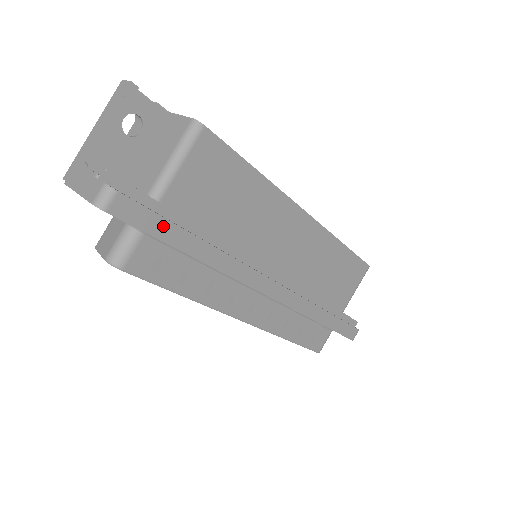
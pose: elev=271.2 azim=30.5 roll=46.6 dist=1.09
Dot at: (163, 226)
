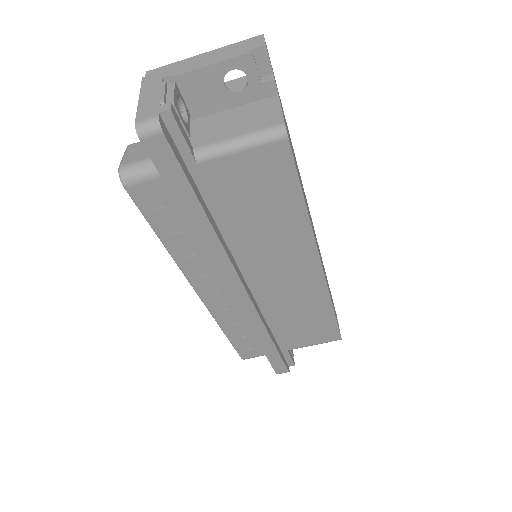
Dot at: (182, 185)
